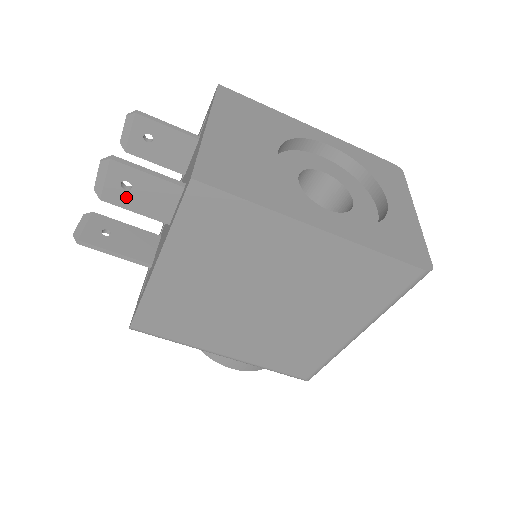
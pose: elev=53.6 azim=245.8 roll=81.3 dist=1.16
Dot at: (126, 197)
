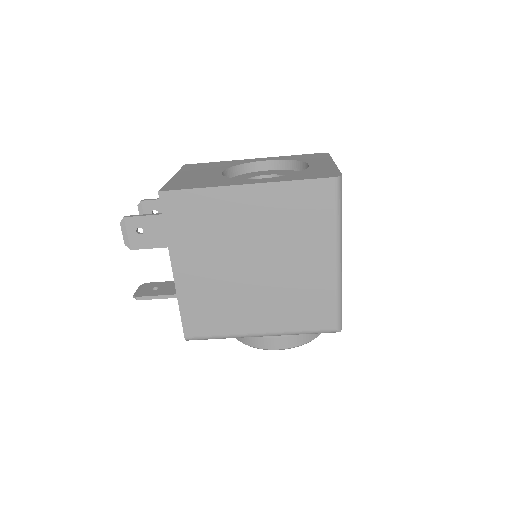
Dot at: (143, 240)
